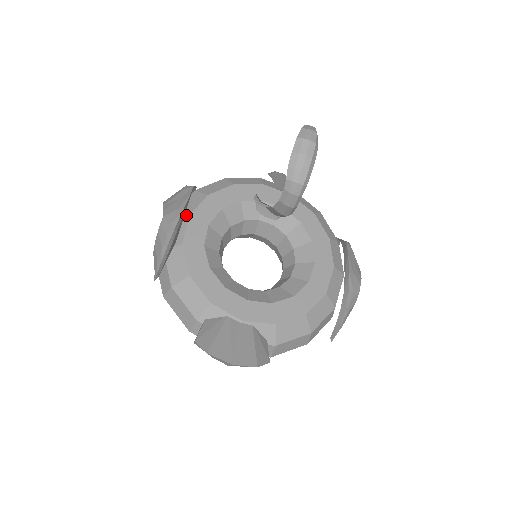
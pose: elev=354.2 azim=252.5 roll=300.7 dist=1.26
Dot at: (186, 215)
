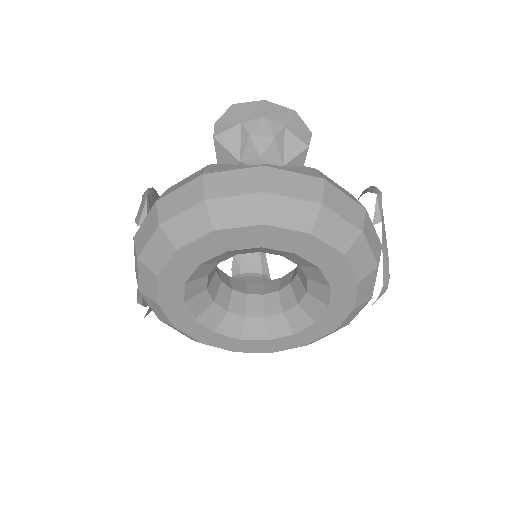
Dot at: occluded
